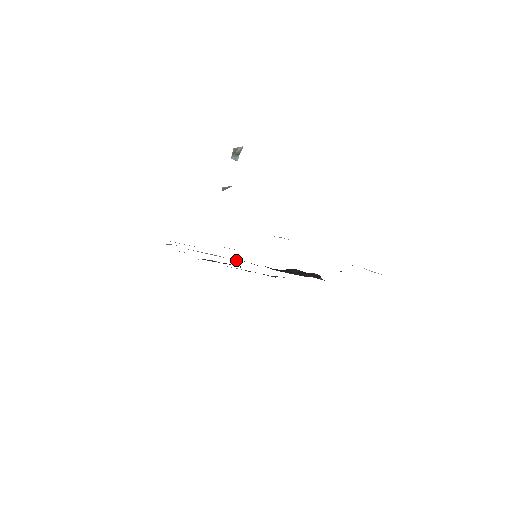
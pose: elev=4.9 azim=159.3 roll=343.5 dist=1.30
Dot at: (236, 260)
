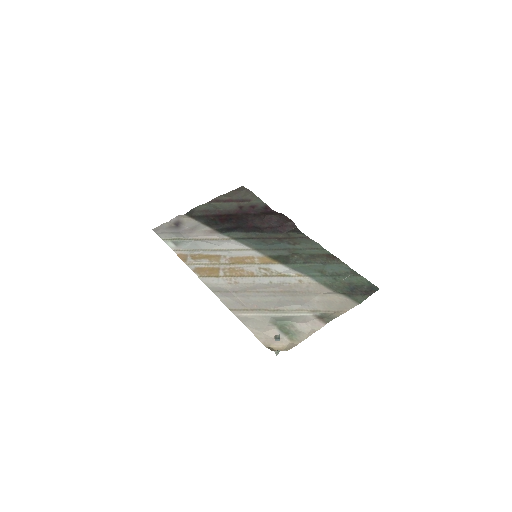
Dot at: (231, 236)
